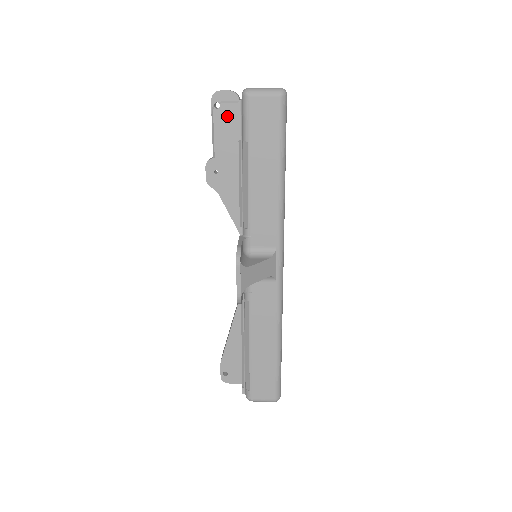
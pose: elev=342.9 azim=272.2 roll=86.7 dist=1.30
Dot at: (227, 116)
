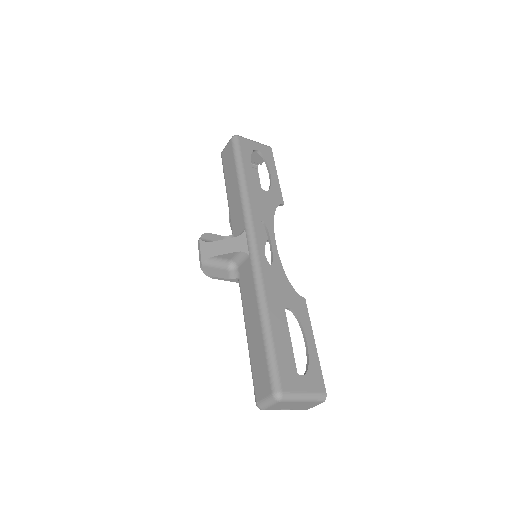
Dot at: occluded
